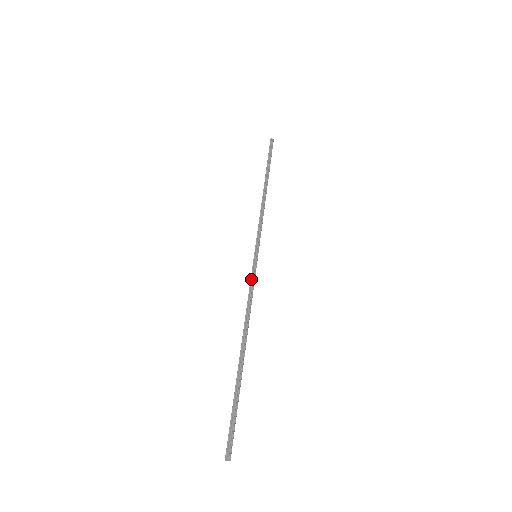
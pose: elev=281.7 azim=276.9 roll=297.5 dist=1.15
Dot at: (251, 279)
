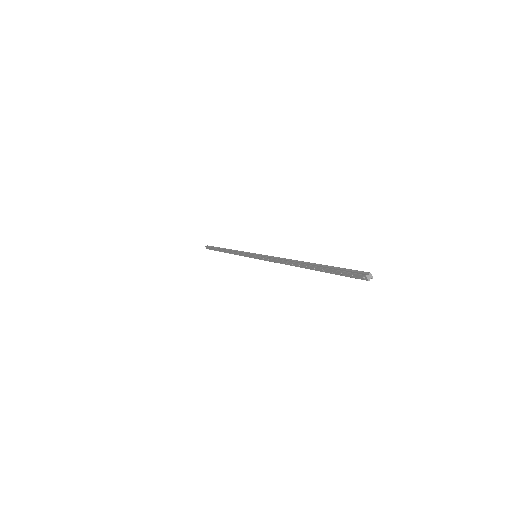
Dot at: (265, 257)
